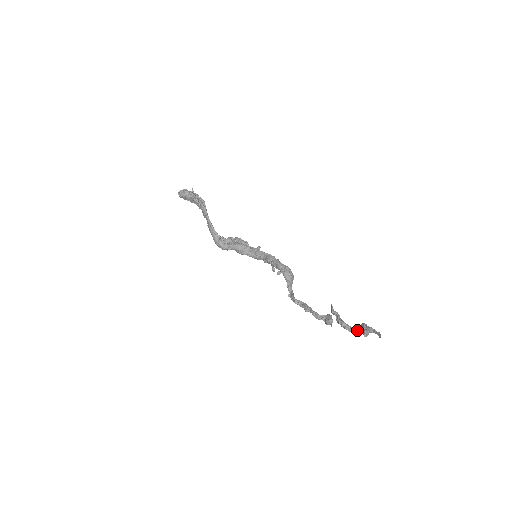
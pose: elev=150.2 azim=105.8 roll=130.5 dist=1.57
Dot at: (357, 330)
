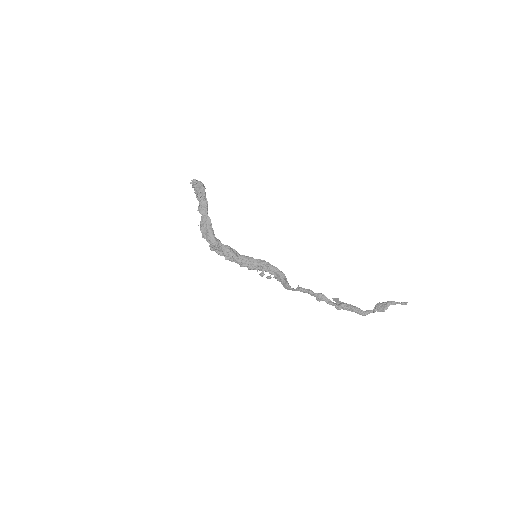
Dot at: (367, 312)
